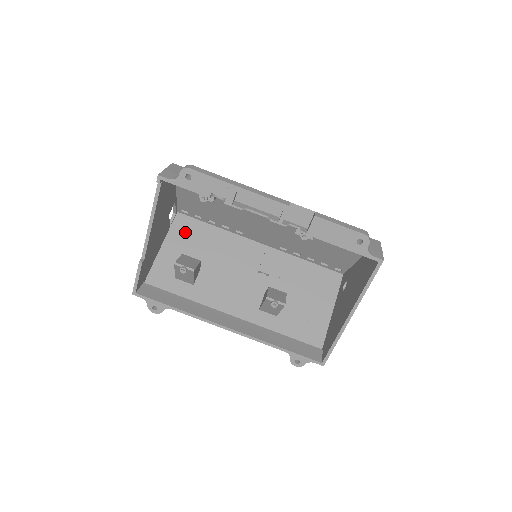
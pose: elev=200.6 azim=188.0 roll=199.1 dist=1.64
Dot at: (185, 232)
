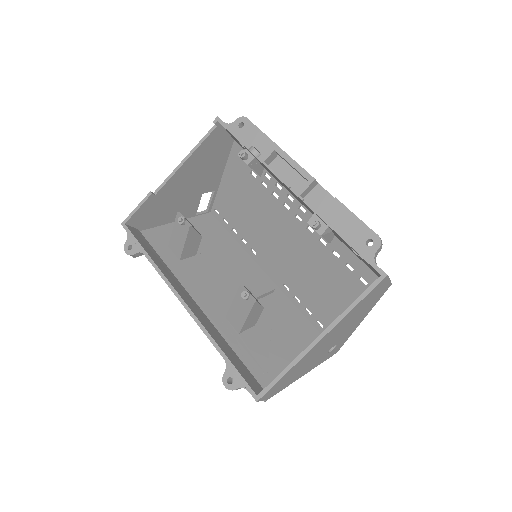
Dot at: (205, 226)
